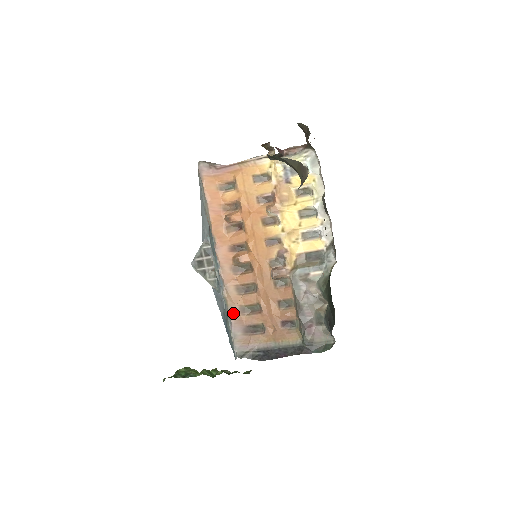
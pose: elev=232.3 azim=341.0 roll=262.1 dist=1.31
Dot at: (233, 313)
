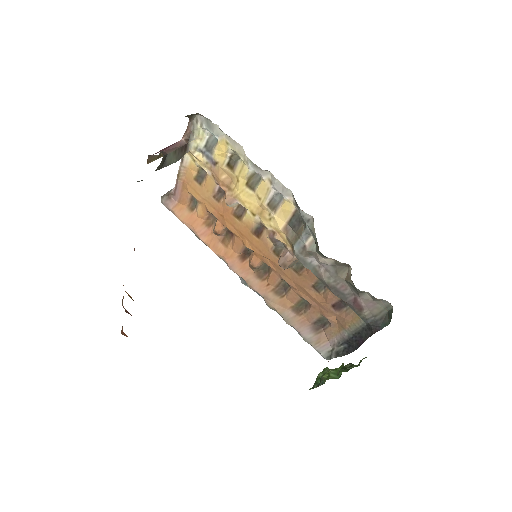
Dot at: (290, 319)
